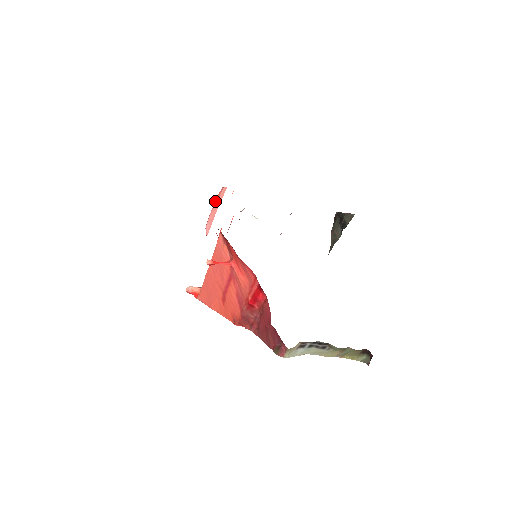
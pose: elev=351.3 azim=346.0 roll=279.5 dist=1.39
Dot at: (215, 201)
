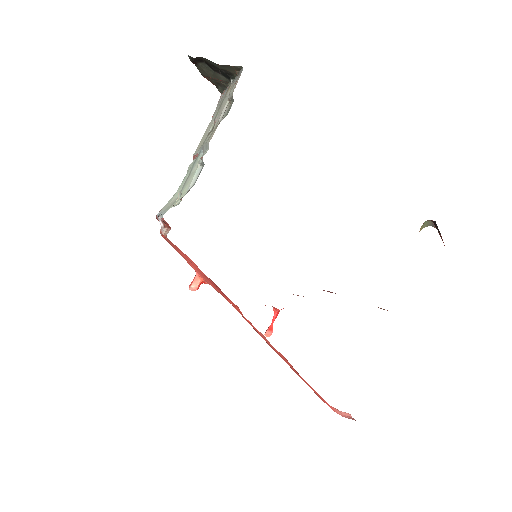
Dot at: occluded
